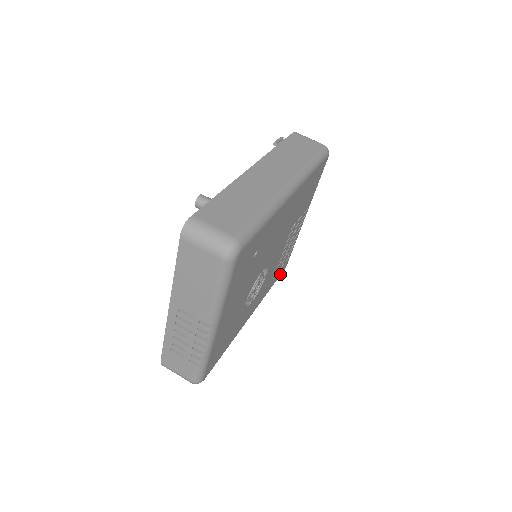
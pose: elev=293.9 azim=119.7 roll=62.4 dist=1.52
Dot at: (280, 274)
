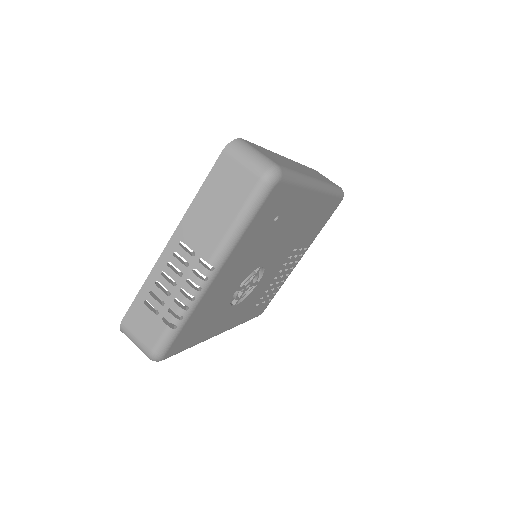
Dot at: (256, 315)
